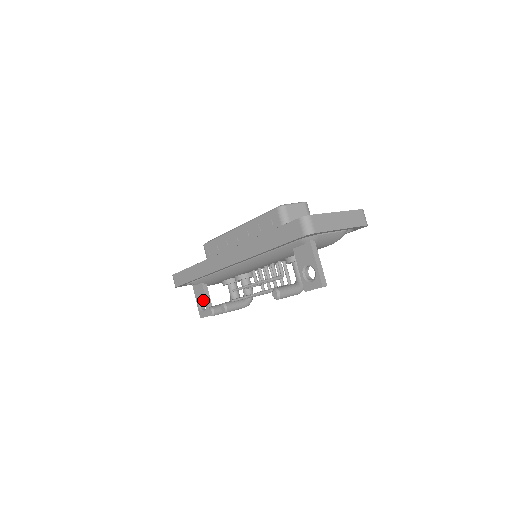
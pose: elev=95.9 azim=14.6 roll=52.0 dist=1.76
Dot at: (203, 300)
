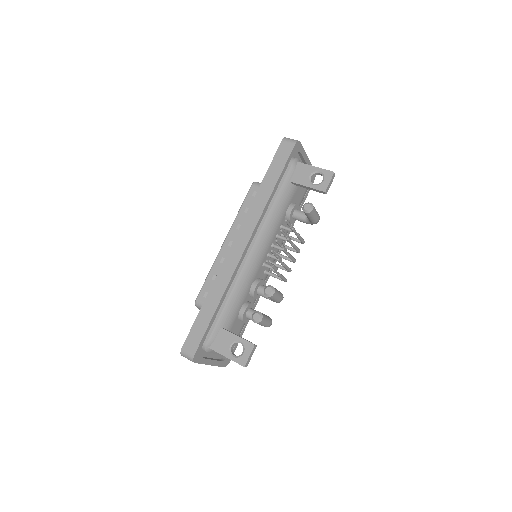
Dot at: (234, 343)
